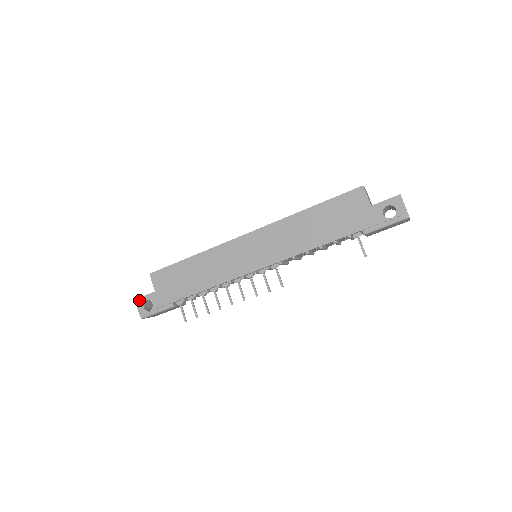
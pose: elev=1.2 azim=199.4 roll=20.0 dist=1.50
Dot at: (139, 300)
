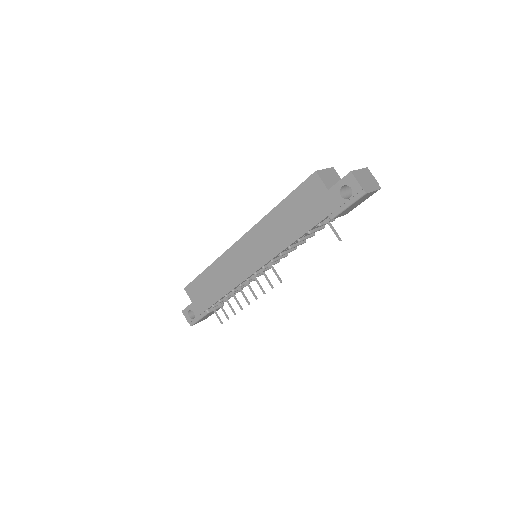
Dot at: (184, 311)
